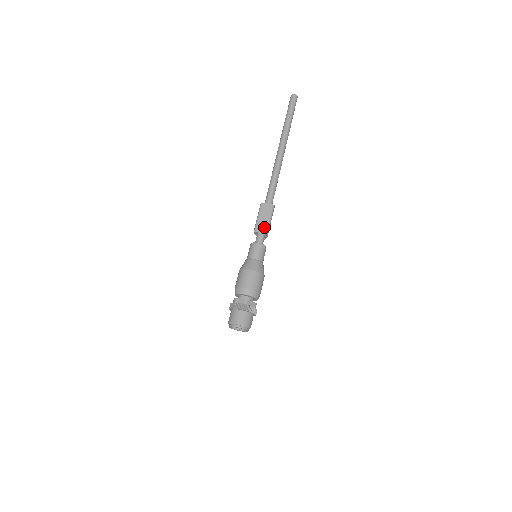
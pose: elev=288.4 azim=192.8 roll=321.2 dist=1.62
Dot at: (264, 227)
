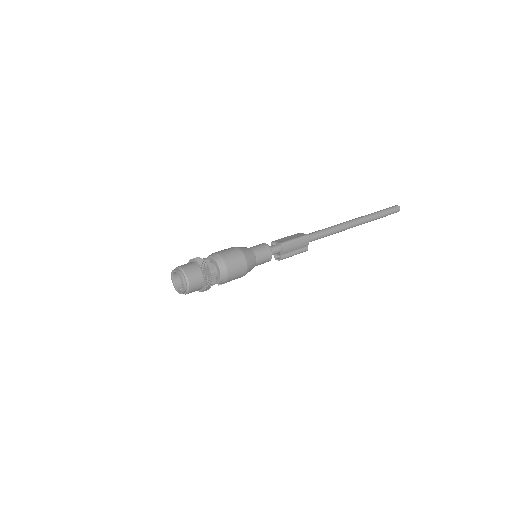
Dot at: (283, 240)
